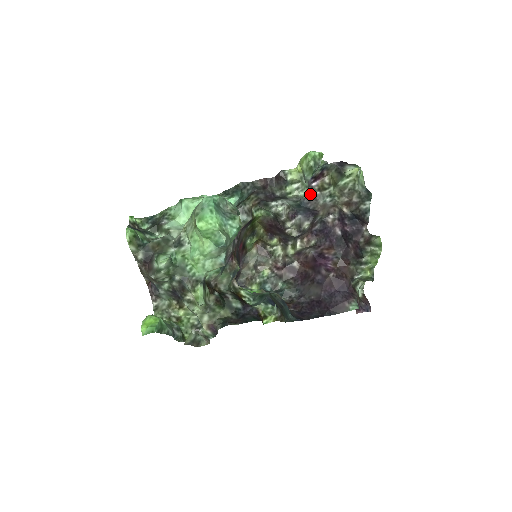
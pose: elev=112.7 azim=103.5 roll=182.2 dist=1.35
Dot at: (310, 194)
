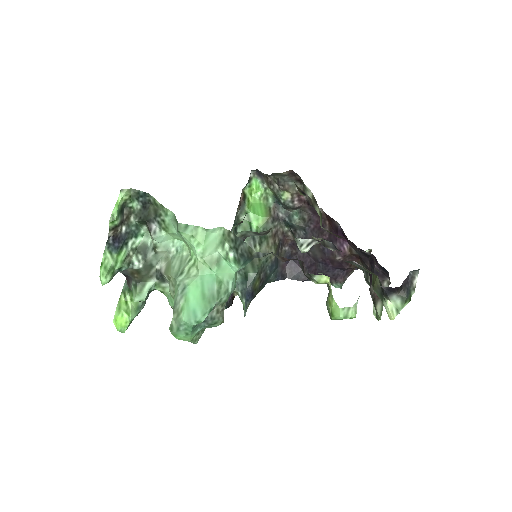
Dot at: (345, 261)
